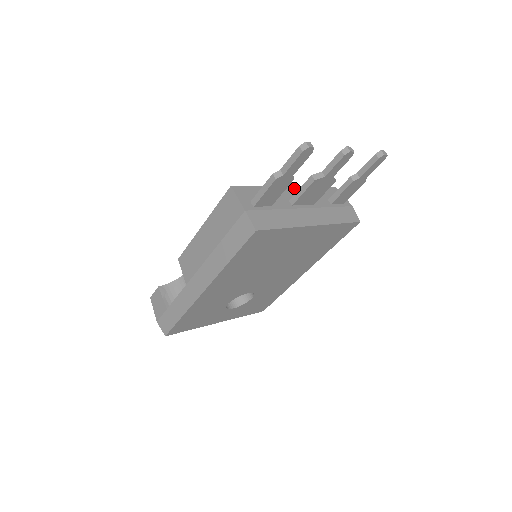
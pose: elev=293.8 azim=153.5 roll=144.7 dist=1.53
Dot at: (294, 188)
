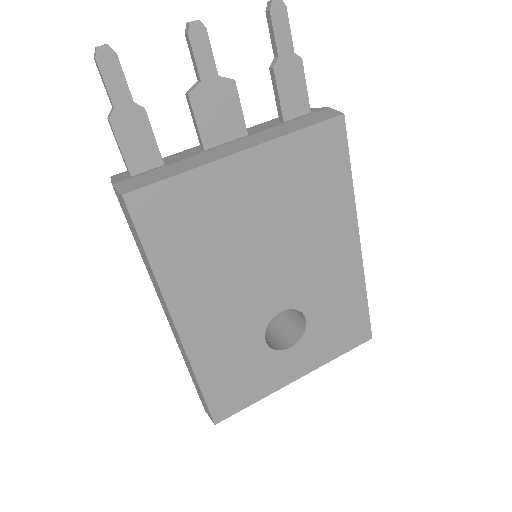
Dot at: occluded
